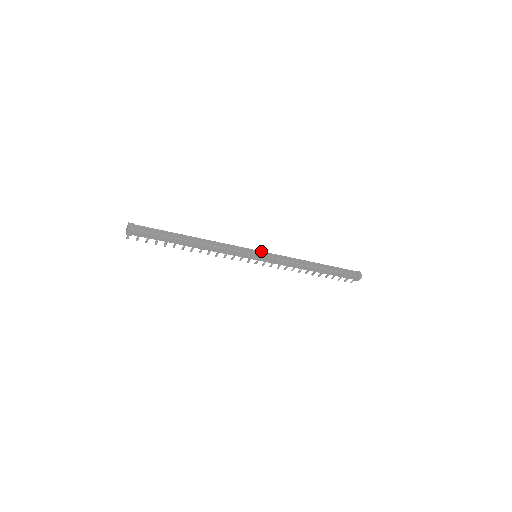
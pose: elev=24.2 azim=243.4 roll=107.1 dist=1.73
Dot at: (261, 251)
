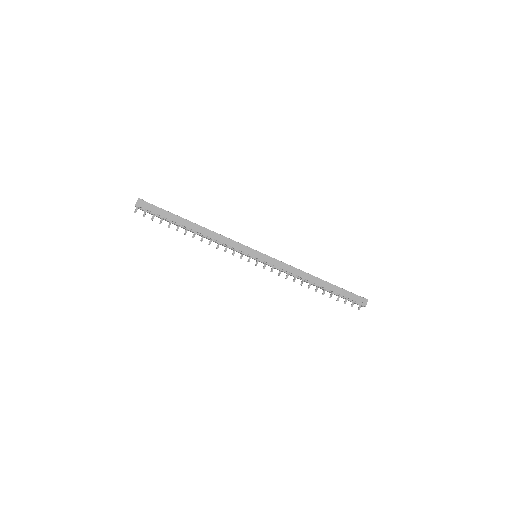
Dot at: occluded
